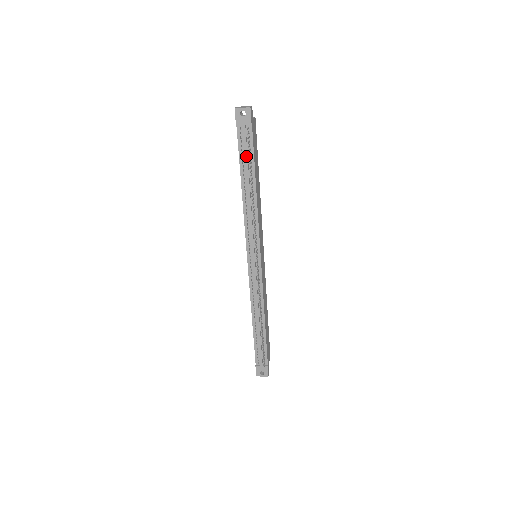
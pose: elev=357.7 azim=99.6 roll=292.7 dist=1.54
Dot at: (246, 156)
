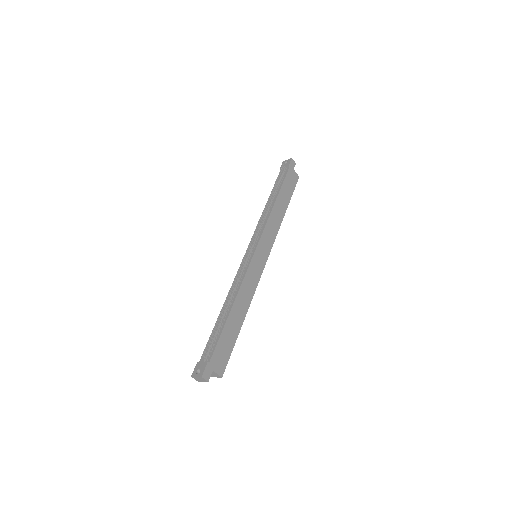
Dot at: (278, 183)
